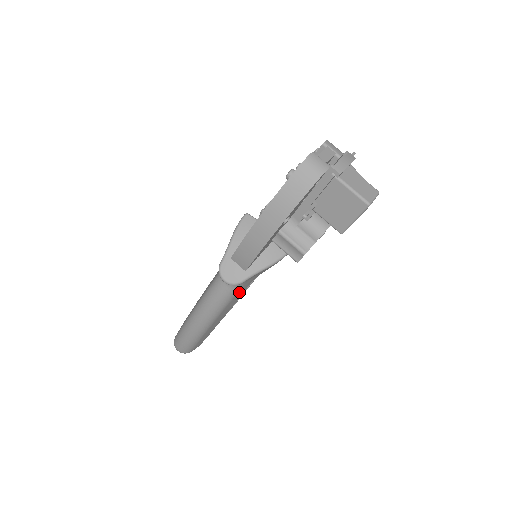
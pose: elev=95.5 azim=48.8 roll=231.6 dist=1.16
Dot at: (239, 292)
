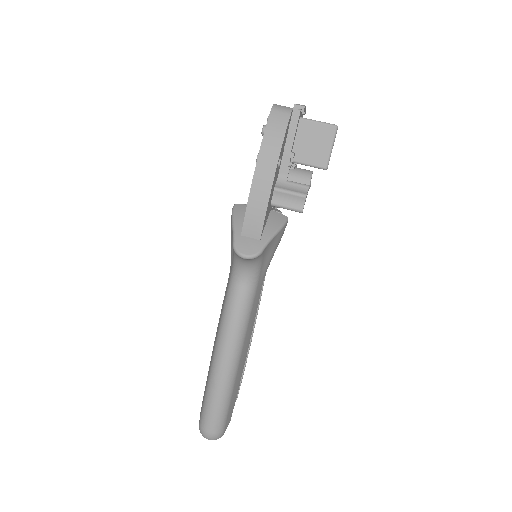
Dot at: (256, 295)
